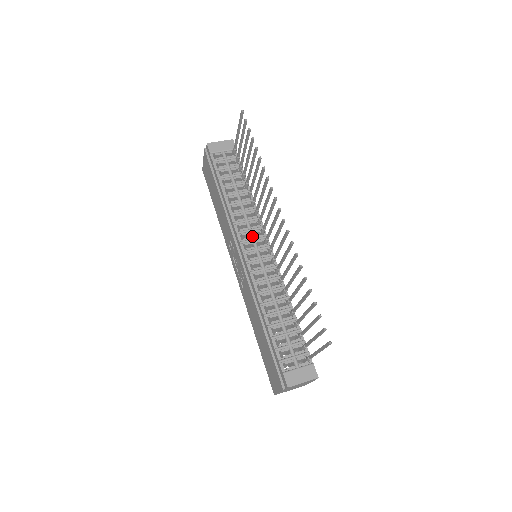
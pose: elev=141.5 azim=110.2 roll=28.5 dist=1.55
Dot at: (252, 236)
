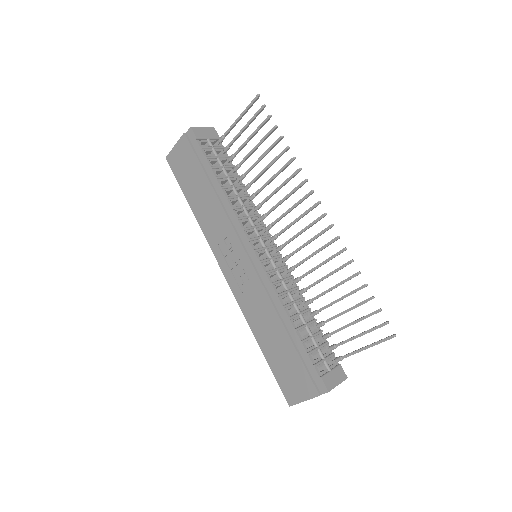
Dot at: (258, 233)
